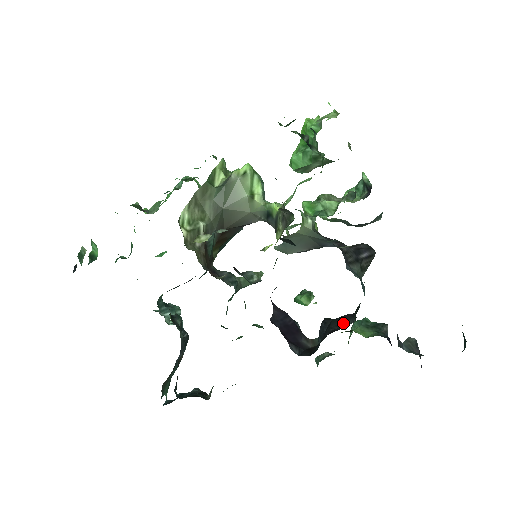
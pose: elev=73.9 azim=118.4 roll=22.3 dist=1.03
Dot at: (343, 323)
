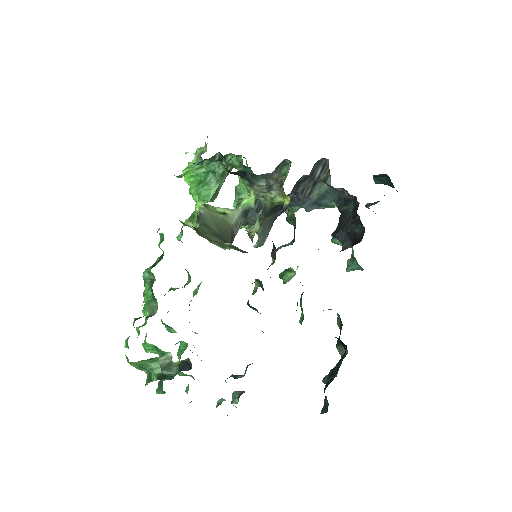
Dot at: (348, 215)
